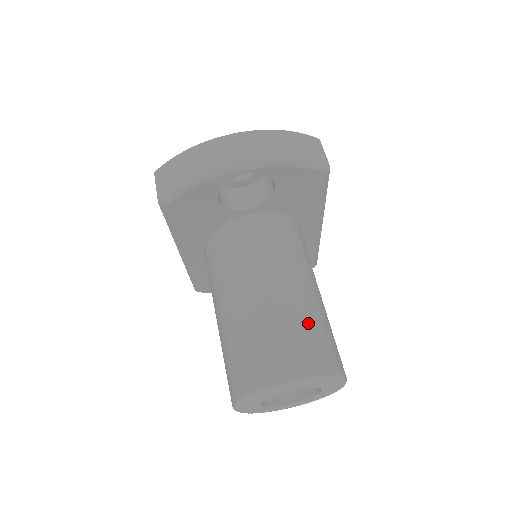
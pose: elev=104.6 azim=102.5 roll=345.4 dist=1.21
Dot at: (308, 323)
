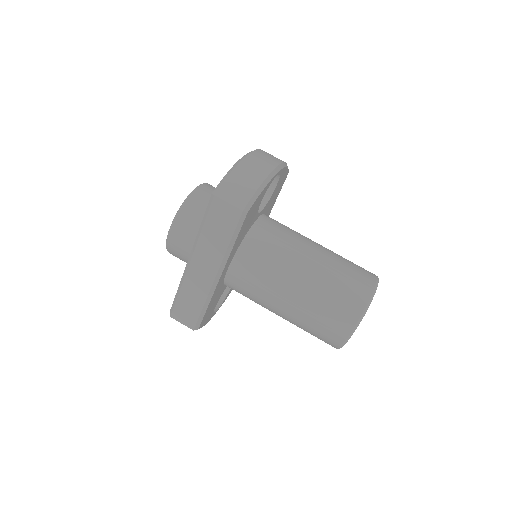
Dot at: occluded
